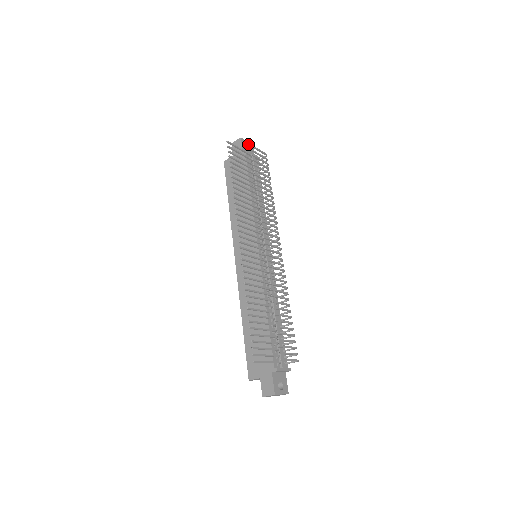
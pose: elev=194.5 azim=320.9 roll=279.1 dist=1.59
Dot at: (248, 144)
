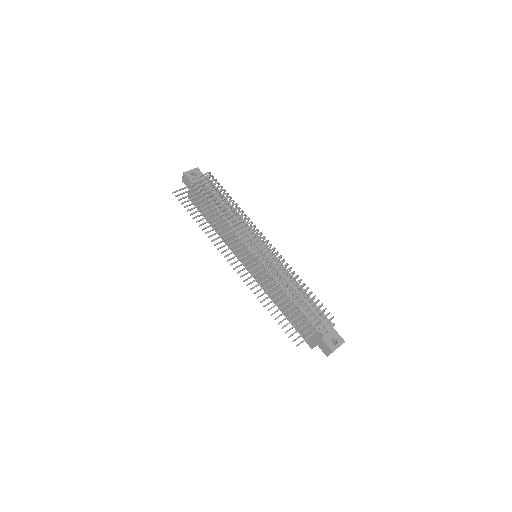
Dot at: (193, 171)
